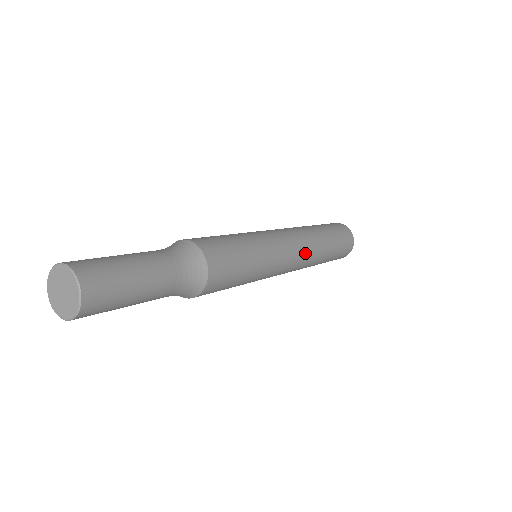
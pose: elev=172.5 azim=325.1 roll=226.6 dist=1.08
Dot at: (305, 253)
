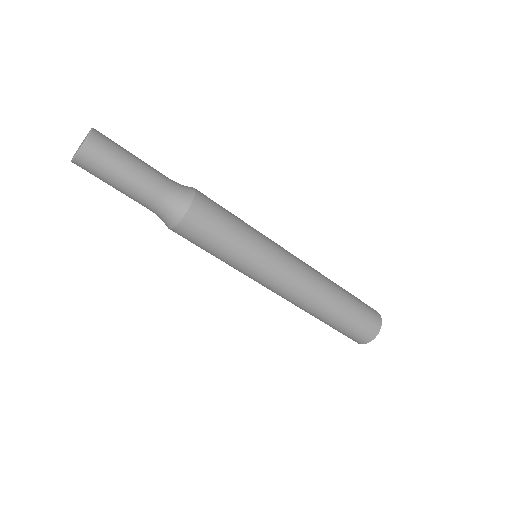
Dot at: (308, 272)
